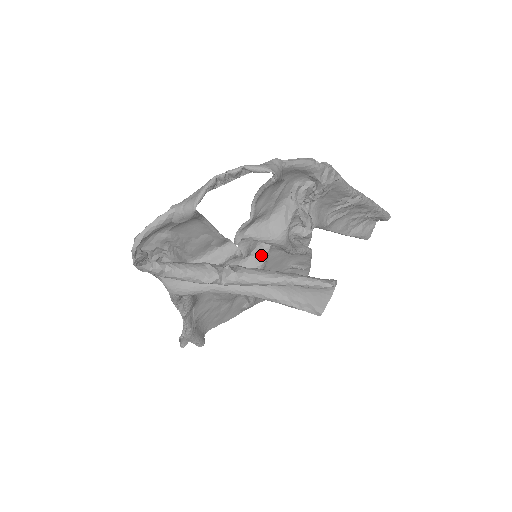
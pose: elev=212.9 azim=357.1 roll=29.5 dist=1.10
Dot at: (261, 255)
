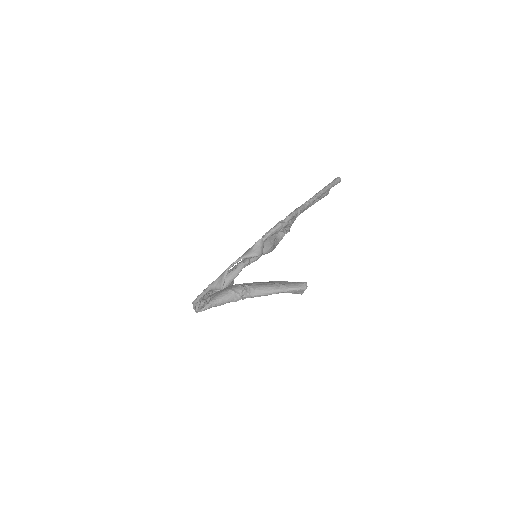
Dot at: occluded
